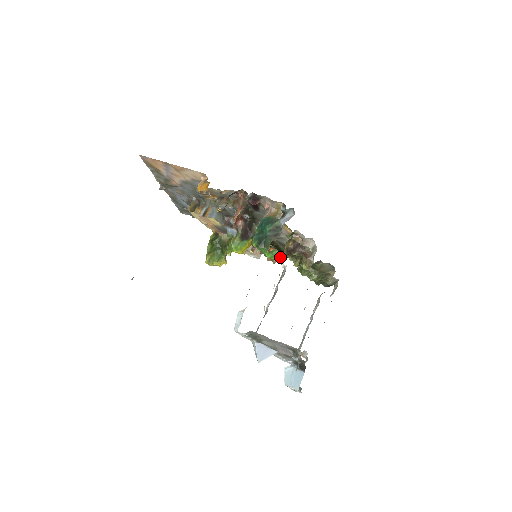
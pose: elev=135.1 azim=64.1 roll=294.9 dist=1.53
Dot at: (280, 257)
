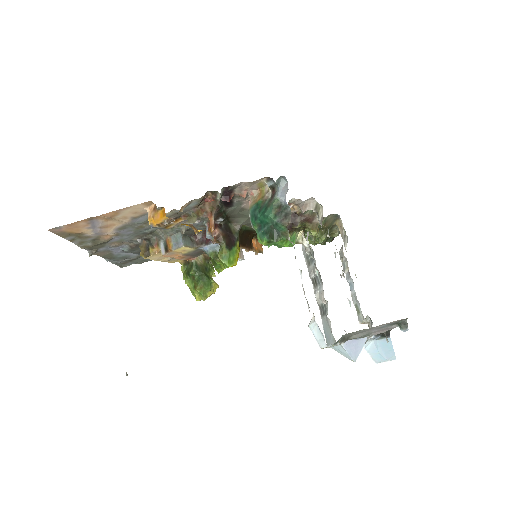
Dot at: (298, 238)
